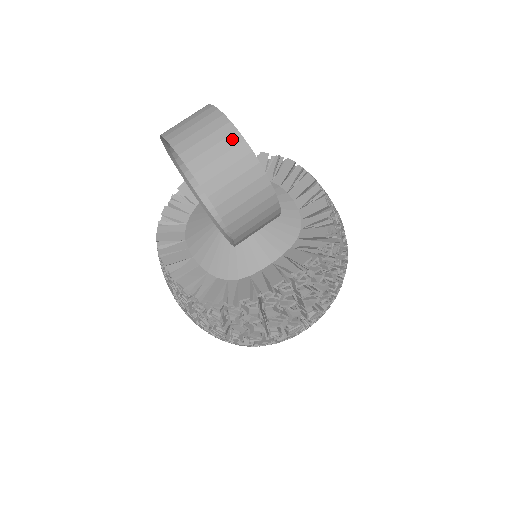
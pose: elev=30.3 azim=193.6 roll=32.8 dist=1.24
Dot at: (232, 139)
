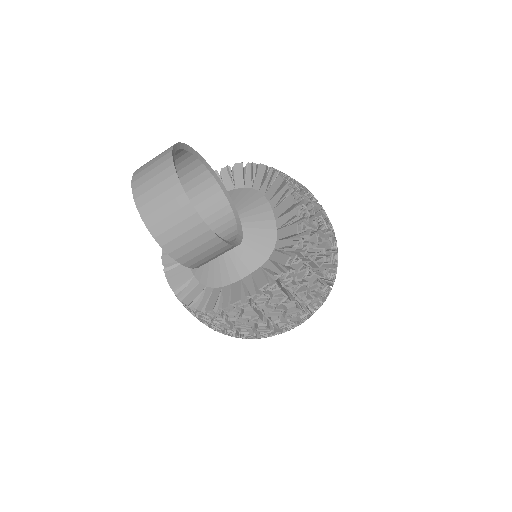
Dot at: (175, 190)
